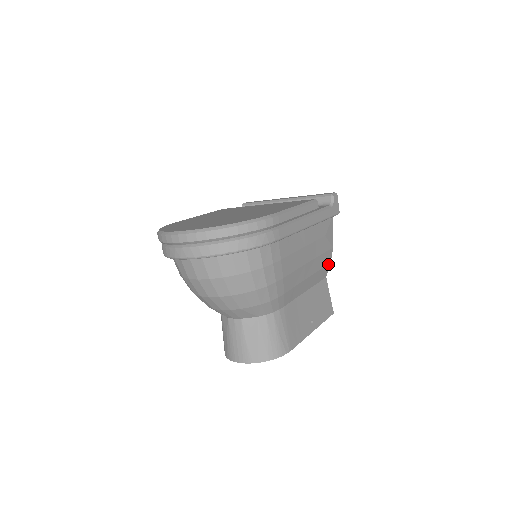
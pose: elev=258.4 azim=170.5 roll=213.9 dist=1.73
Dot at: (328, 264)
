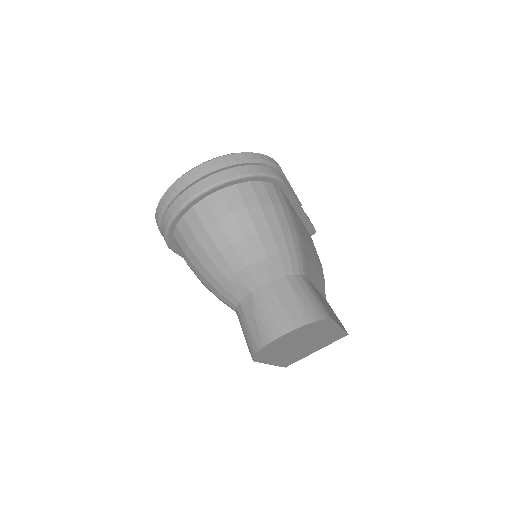
Dot at: (323, 281)
